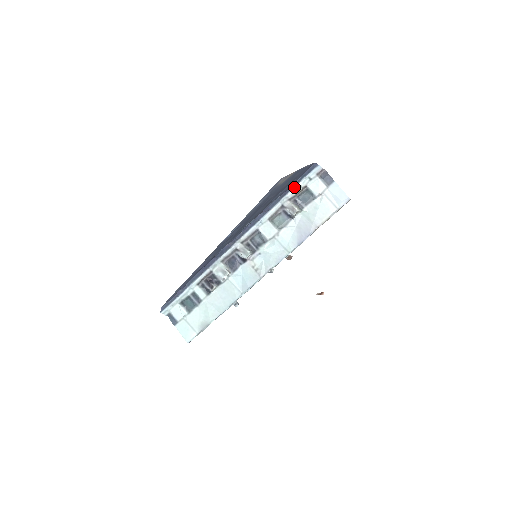
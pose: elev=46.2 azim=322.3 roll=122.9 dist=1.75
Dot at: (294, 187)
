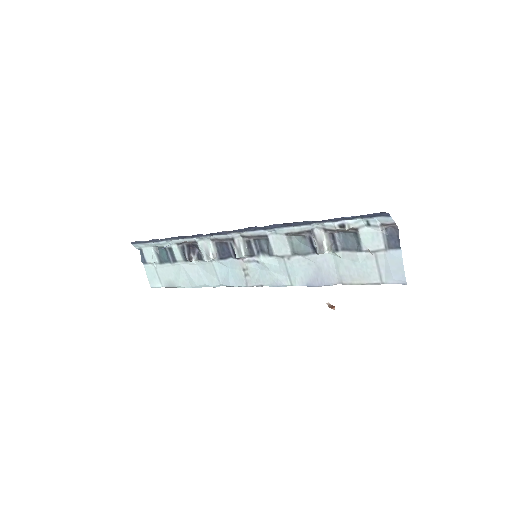
Dot at: (339, 221)
